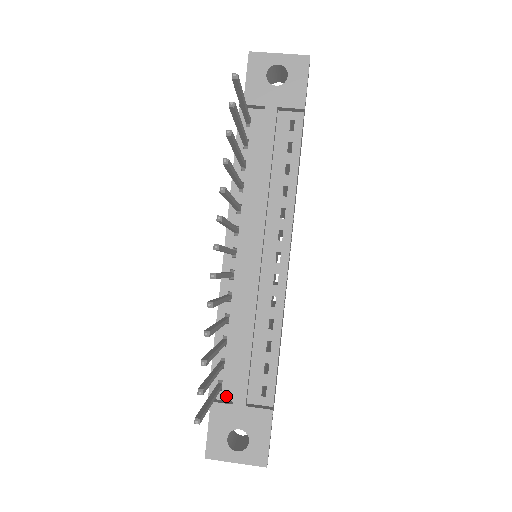
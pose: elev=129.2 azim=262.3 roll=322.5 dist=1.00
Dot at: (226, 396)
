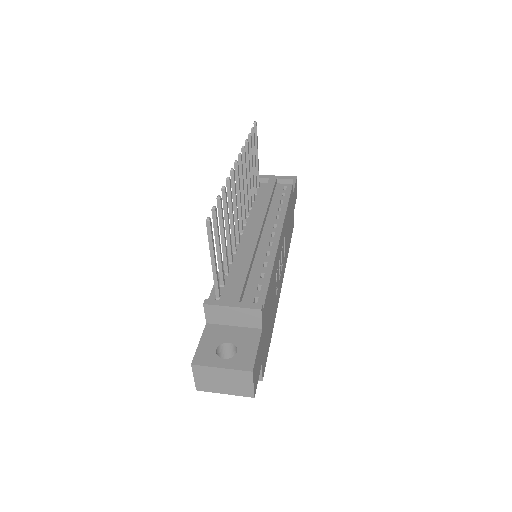
Dot at: occluded
